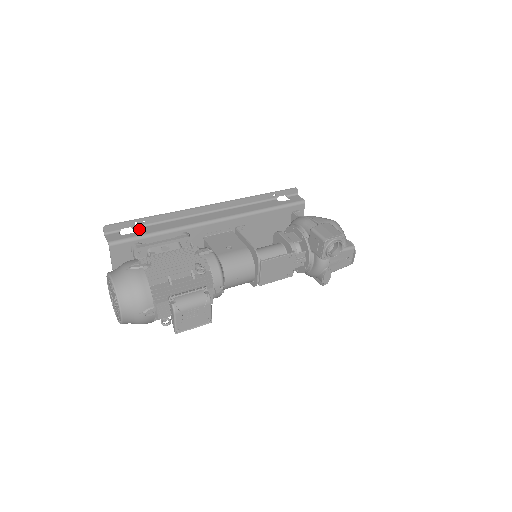
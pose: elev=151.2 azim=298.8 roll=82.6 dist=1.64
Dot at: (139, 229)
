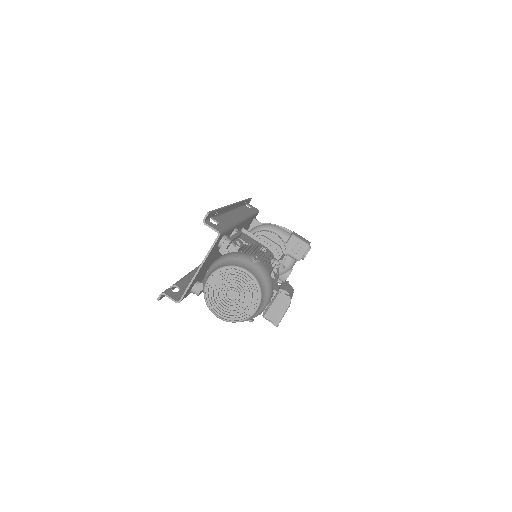
Dot at: (217, 220)
